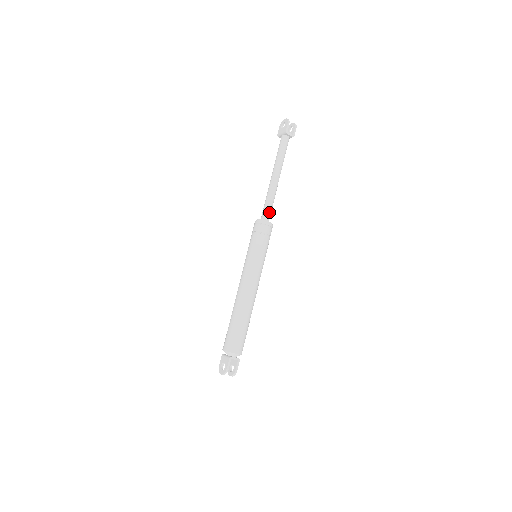
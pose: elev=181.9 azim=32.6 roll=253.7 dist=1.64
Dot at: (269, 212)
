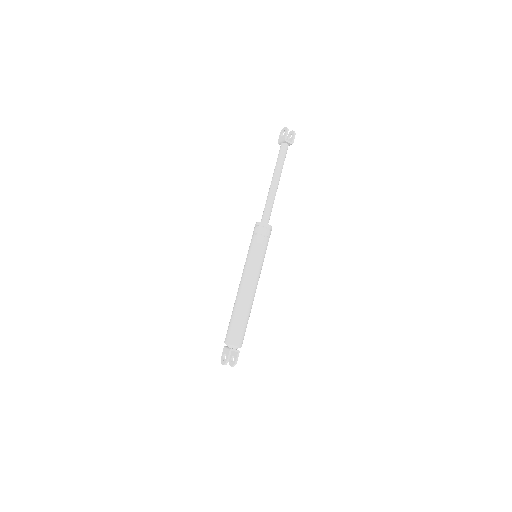
Dot at: (268, 215)
